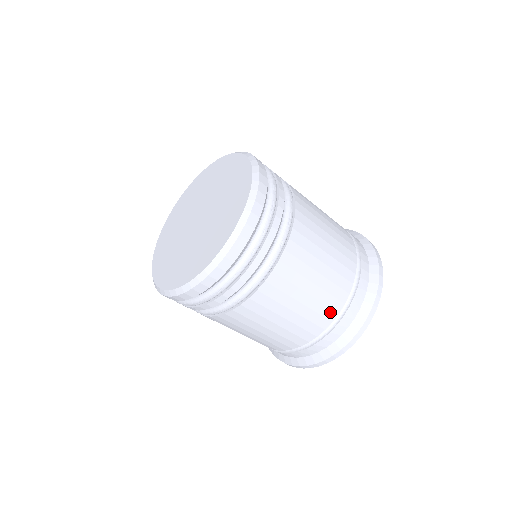
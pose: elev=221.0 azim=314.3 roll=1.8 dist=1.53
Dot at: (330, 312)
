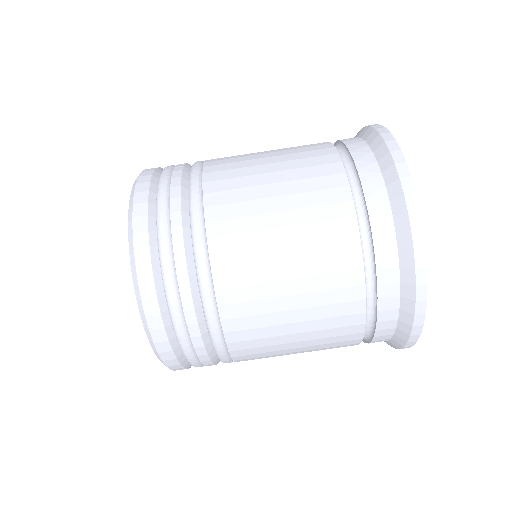
Dot at: occluded
